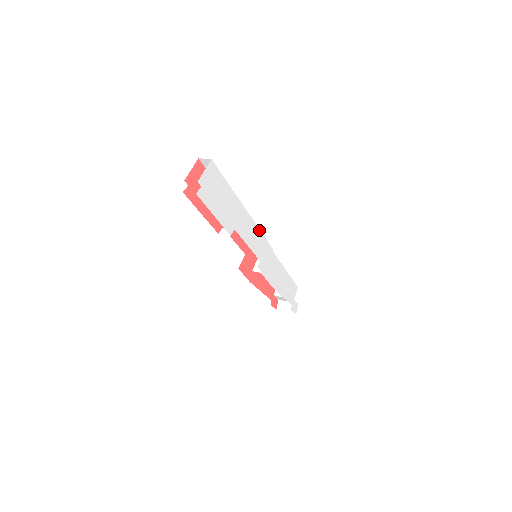
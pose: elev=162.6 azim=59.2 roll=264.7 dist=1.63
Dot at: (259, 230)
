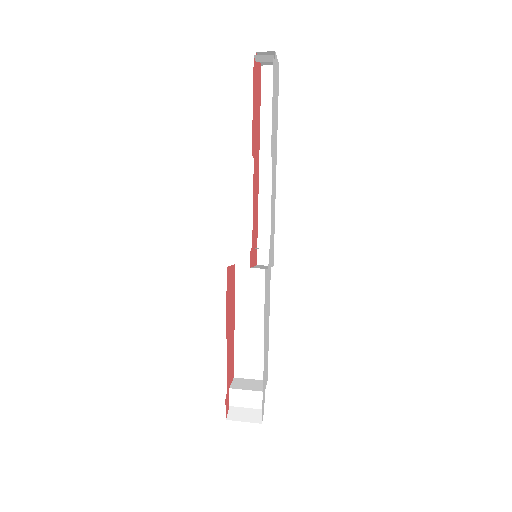
Dot at: (274, 213)
